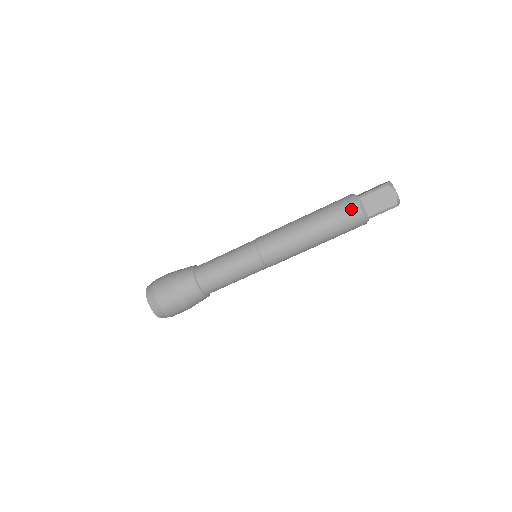
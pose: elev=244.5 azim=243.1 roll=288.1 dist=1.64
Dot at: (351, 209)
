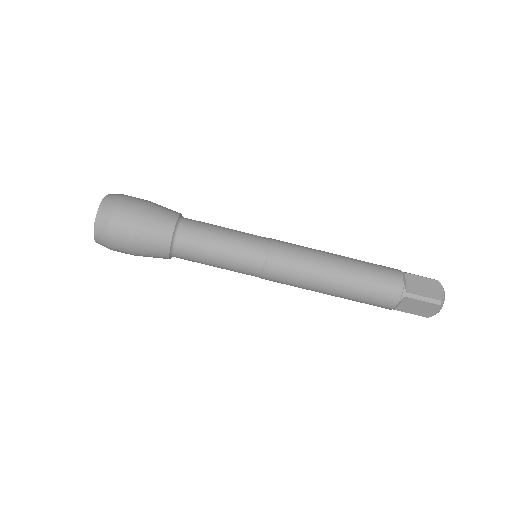
Dot at: (388, 301)
